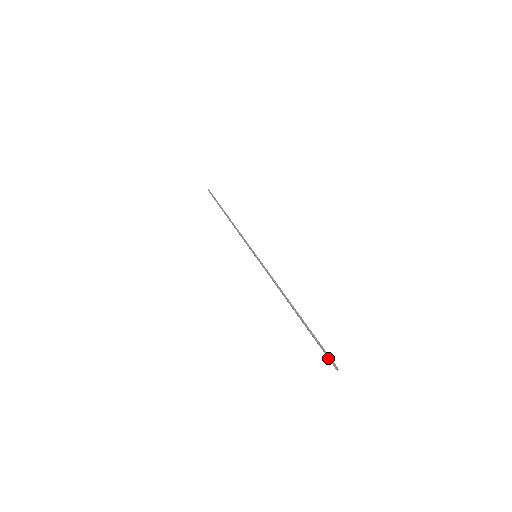
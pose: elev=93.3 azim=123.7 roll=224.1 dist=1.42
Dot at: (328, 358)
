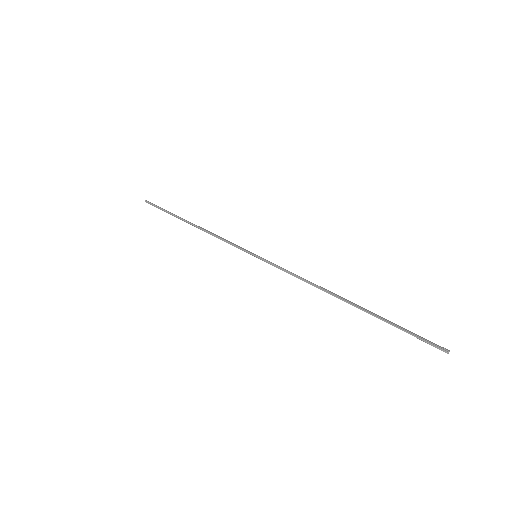
Dot at: occluded
